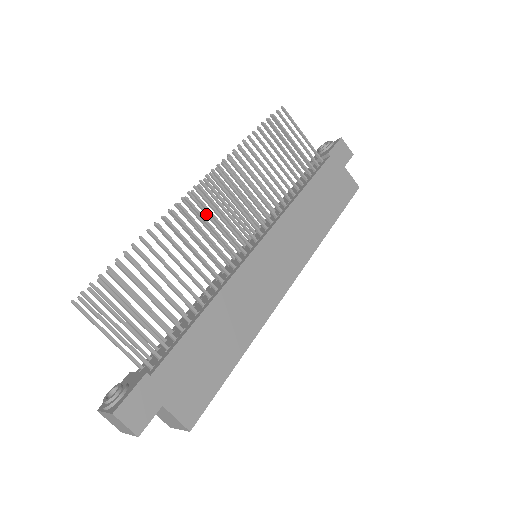
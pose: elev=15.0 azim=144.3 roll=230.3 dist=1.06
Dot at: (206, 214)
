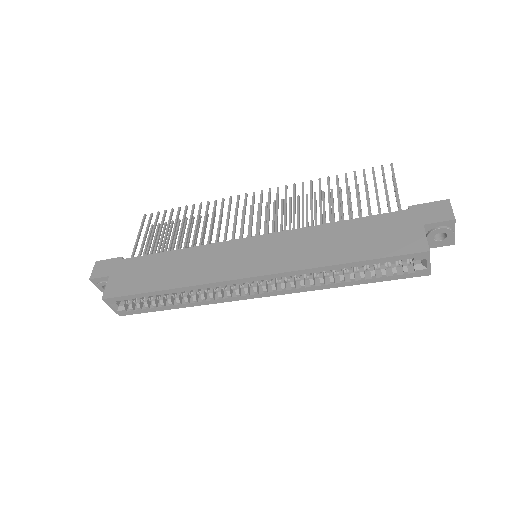
Dot at: (257, 220)
